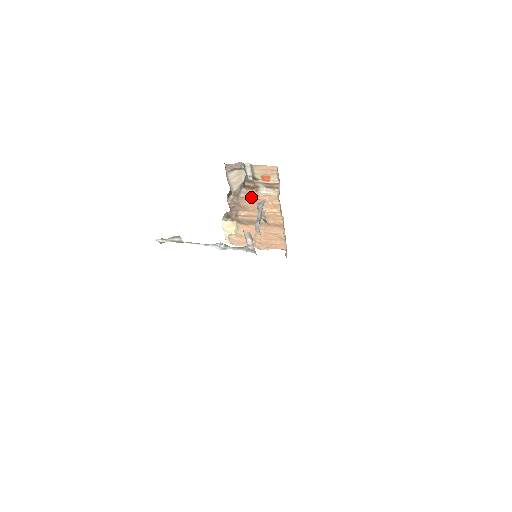
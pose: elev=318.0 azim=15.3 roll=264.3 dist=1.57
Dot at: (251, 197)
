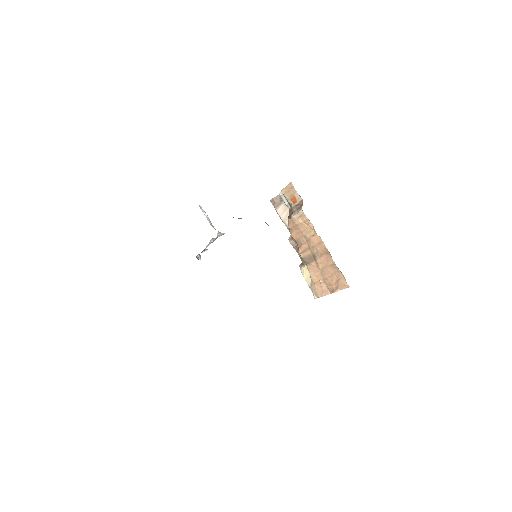
Dot at: (294, 225)
